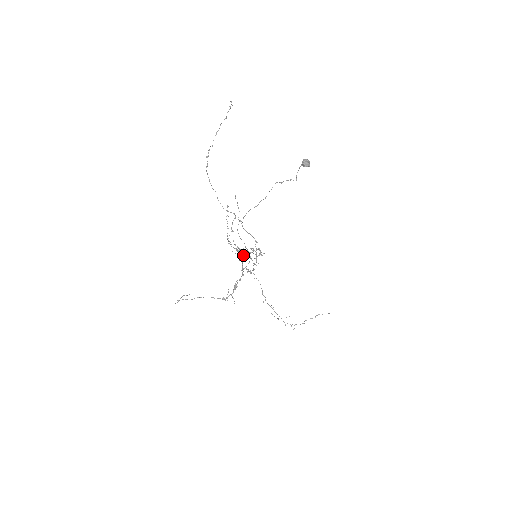
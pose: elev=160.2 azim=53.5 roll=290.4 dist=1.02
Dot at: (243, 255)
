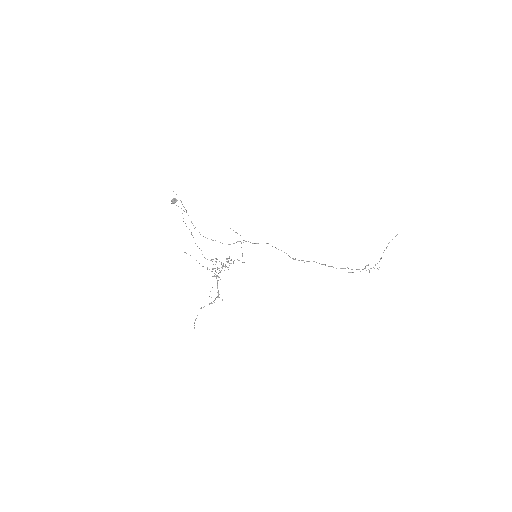
Dot at: occluded
